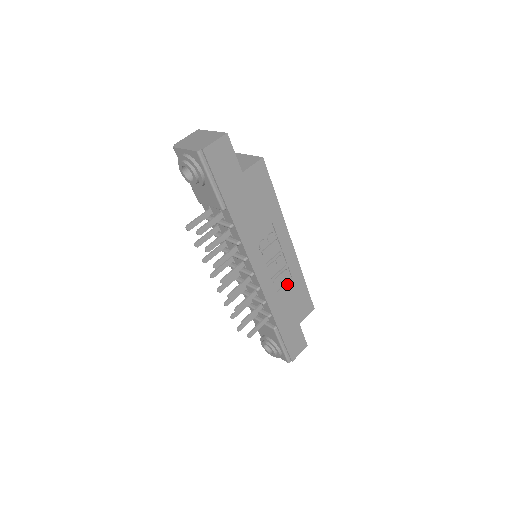
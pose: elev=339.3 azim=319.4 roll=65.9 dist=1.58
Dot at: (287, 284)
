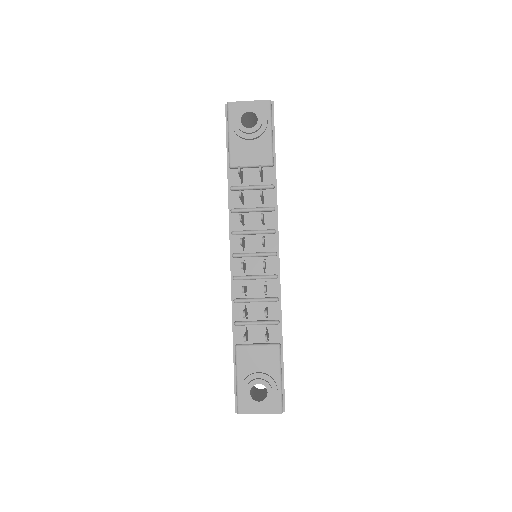
Dot at: occluded
